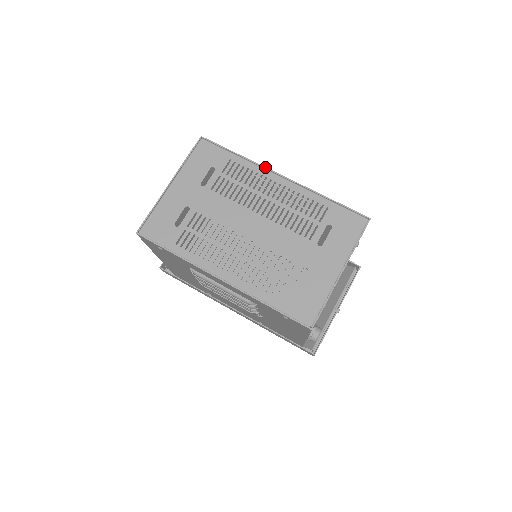
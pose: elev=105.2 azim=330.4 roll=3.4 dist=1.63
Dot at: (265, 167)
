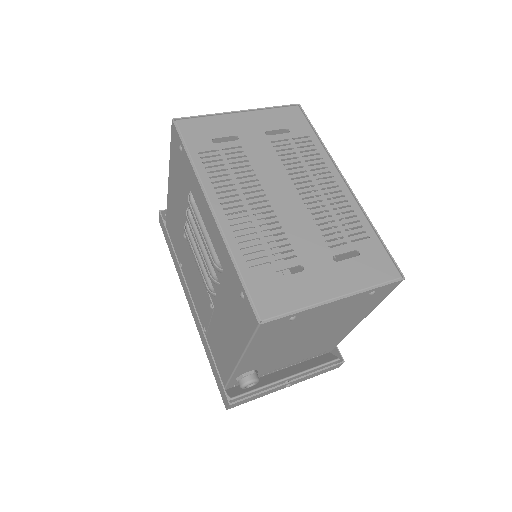
Dot at: occluded
